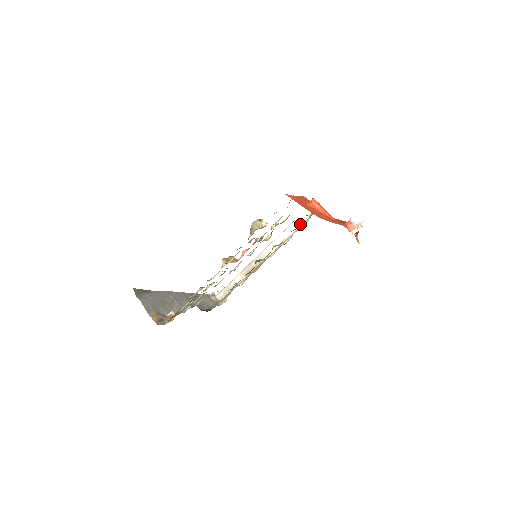
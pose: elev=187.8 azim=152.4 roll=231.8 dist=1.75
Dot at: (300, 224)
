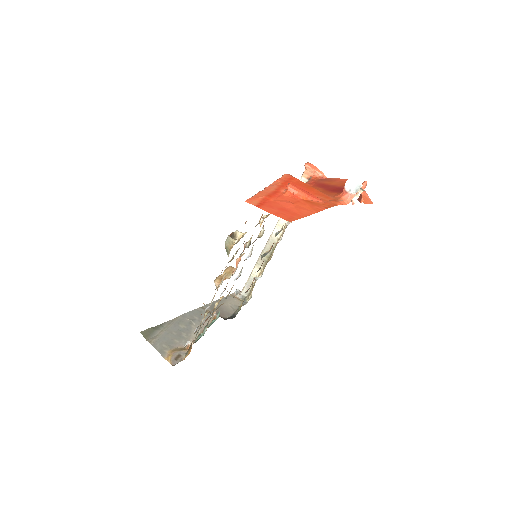
Dot at: occluded
